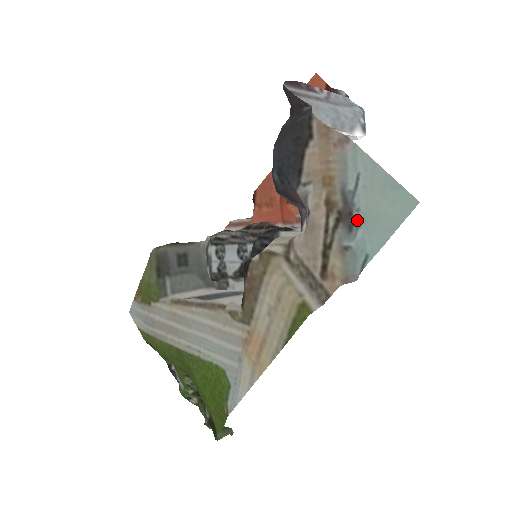
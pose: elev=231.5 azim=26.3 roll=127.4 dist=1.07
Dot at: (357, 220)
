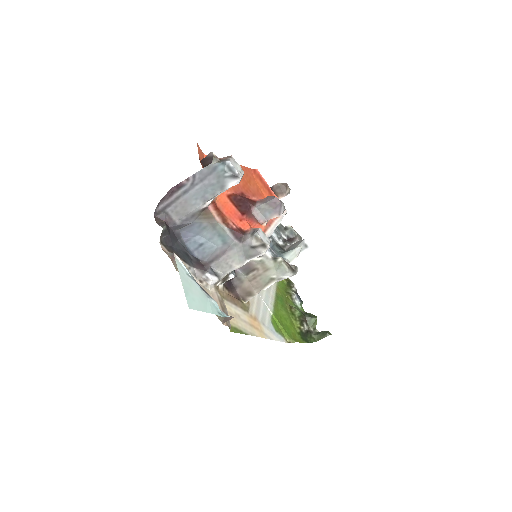
Dot at: (206, 294)
